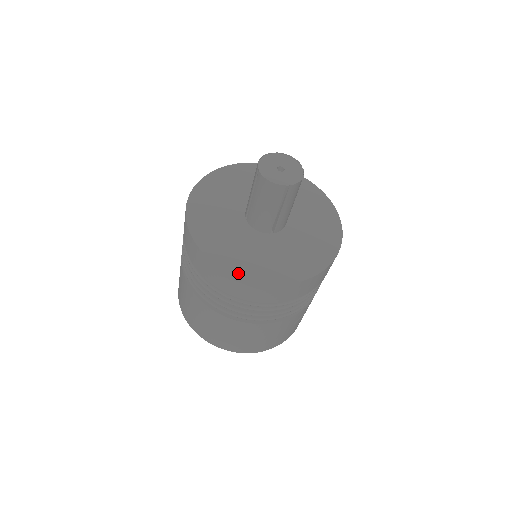
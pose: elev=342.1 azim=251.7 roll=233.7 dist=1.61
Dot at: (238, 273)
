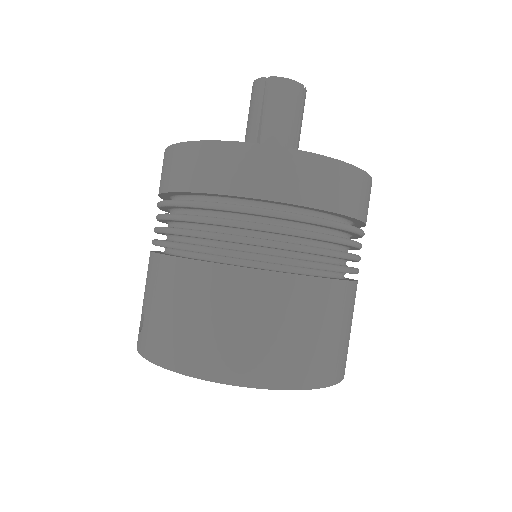
Dot at: (327, 158)
